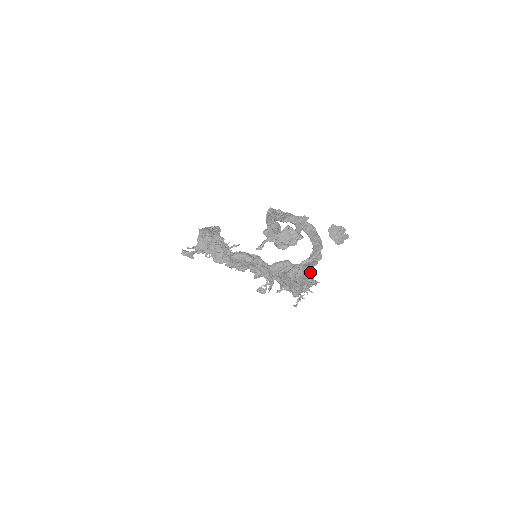
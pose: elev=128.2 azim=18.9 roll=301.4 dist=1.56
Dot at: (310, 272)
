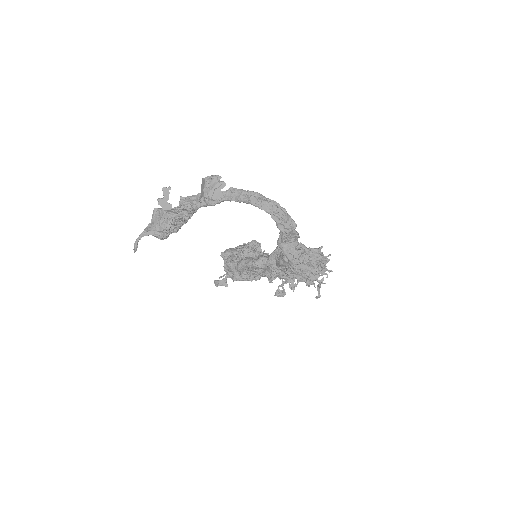
Dot at: (295, 248)
